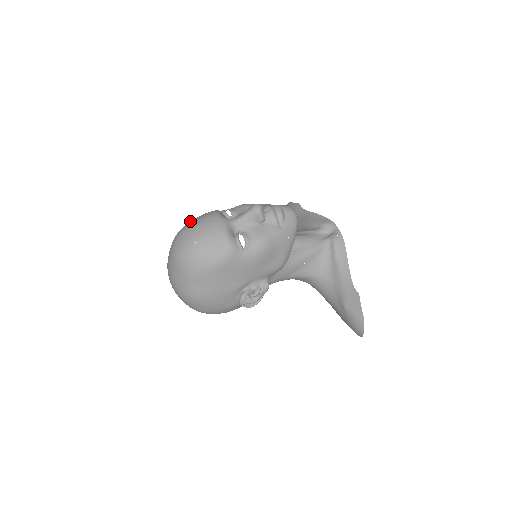
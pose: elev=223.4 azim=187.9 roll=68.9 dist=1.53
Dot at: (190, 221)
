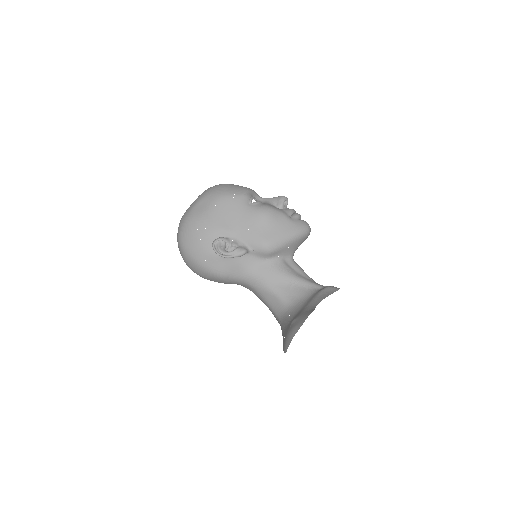
Dot at: occluded
